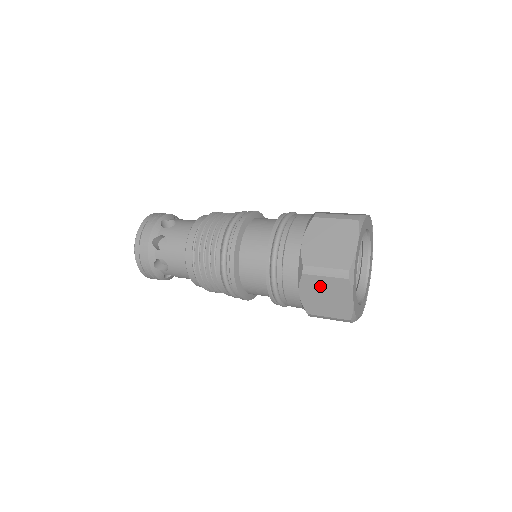
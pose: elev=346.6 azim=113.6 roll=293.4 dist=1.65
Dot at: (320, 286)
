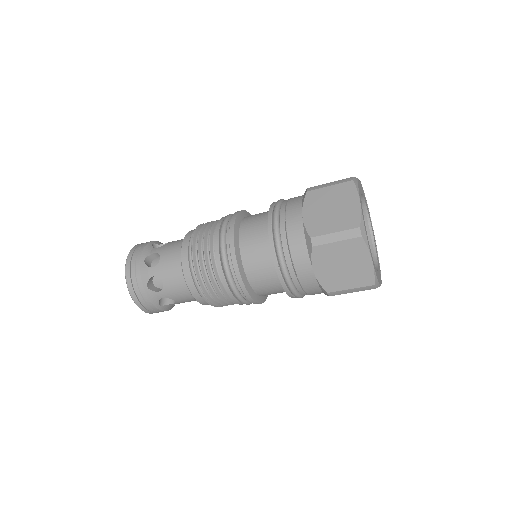
Dot at: (325, 198)
